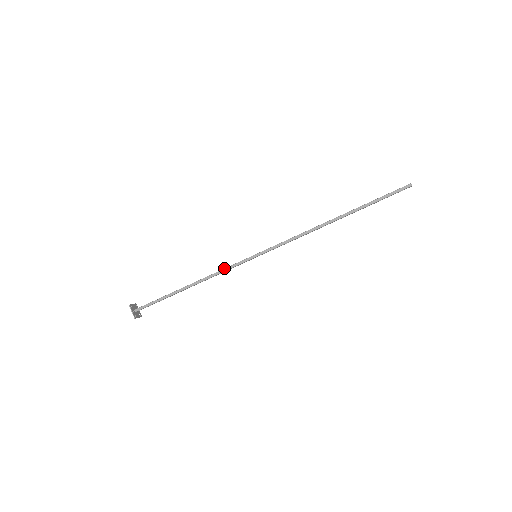
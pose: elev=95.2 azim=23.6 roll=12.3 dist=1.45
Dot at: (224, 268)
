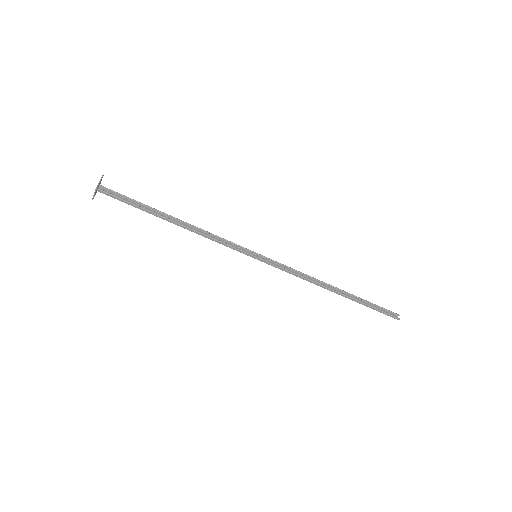
Dot at: (222, 241)
